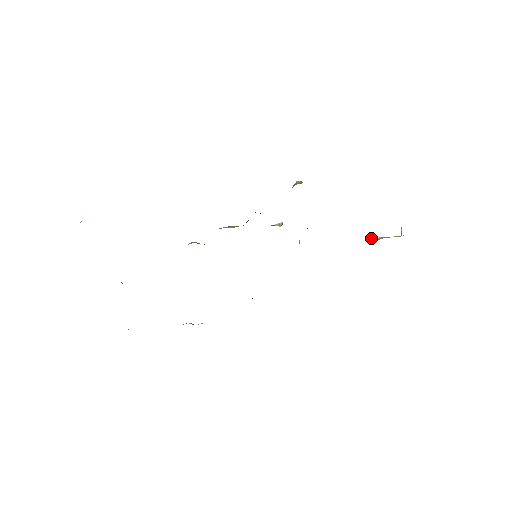
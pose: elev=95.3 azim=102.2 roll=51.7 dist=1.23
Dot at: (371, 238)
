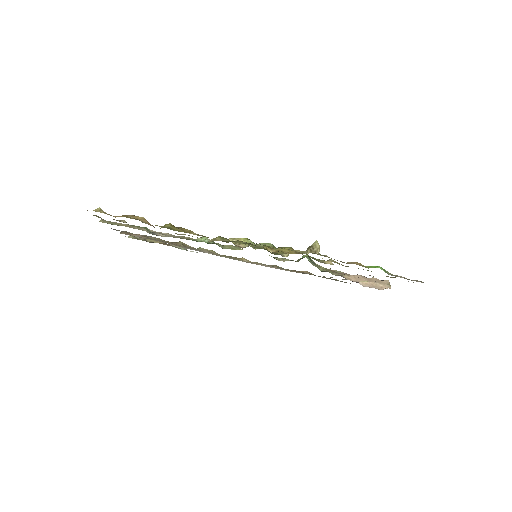
Dot at: (359, 281)
